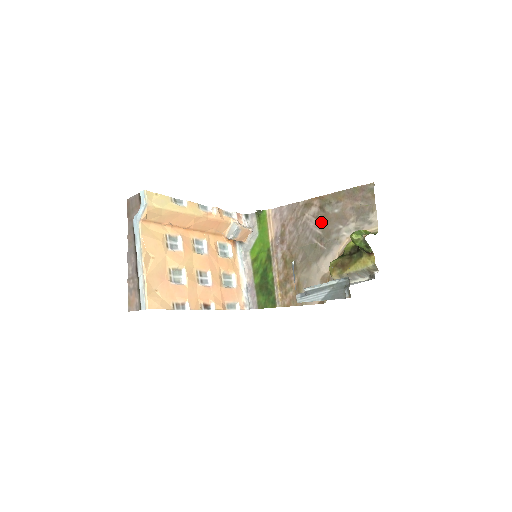
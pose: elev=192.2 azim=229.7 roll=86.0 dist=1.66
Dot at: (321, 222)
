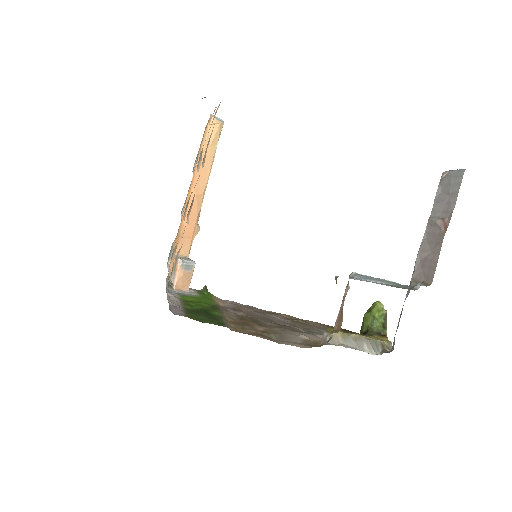
Dot at: (295, 322)
